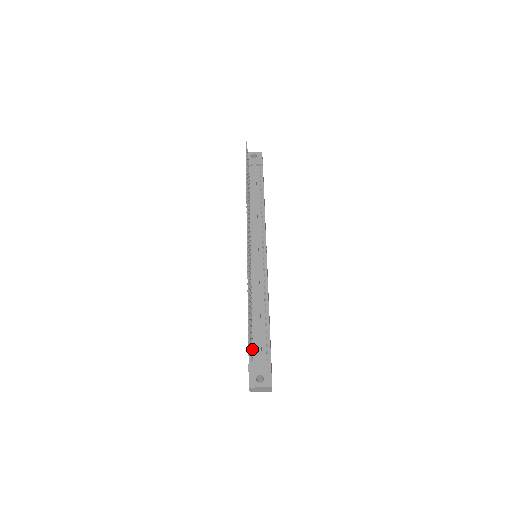
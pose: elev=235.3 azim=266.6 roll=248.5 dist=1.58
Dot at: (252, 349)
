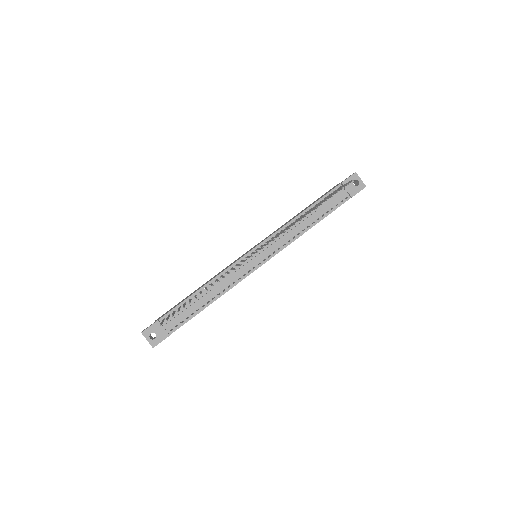
Dot at: occluded
